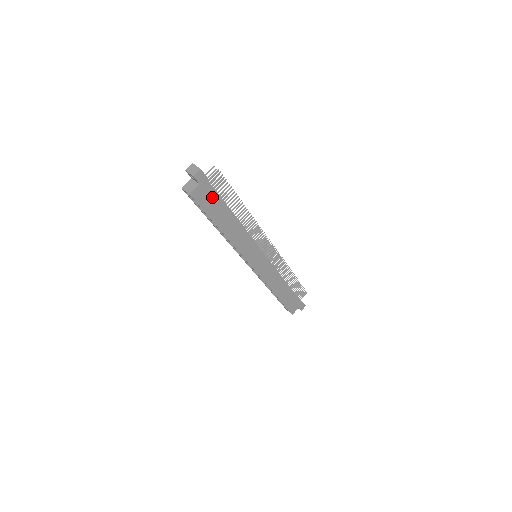
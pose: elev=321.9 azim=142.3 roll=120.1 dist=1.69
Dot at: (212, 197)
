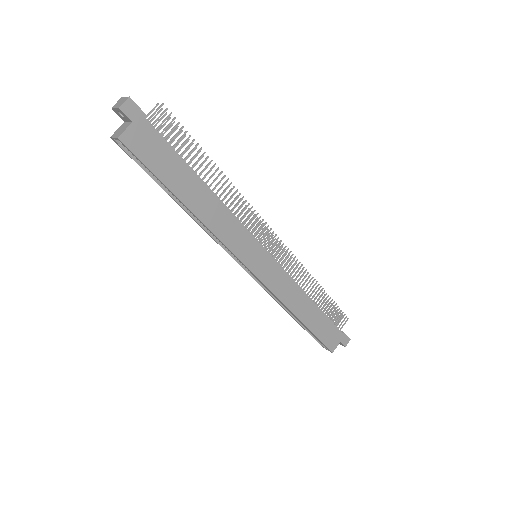
Dot at: (159, 147)
